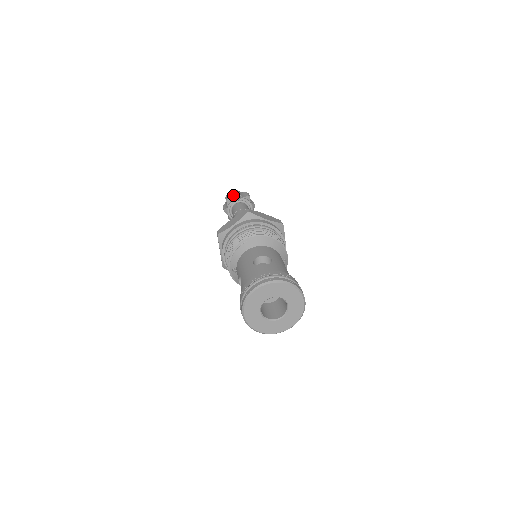
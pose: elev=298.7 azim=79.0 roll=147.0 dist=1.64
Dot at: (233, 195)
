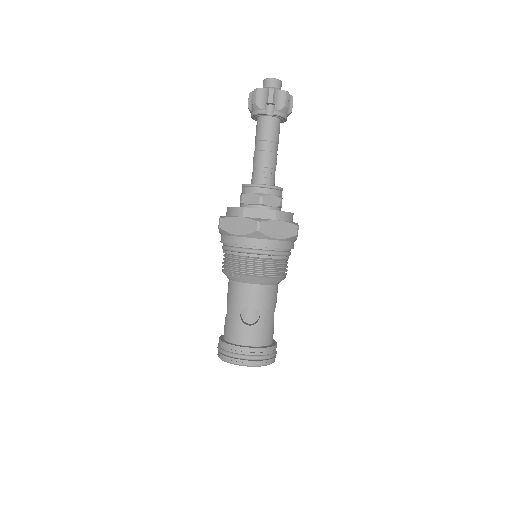
Dot at: (264, 98)
